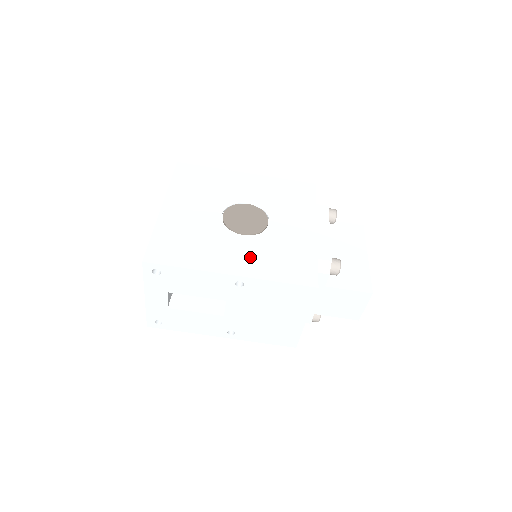
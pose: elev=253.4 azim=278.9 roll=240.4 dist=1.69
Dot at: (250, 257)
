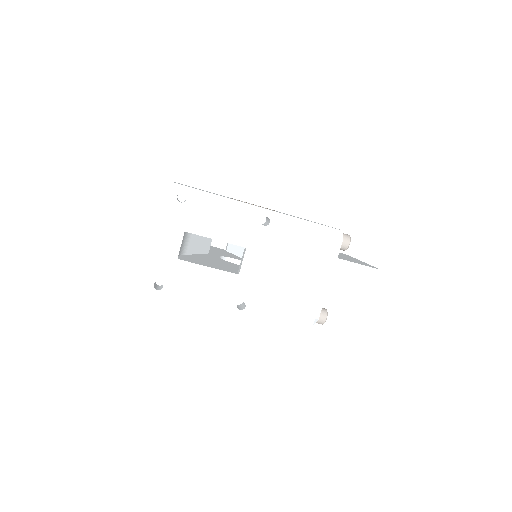
Dot at: occluded
